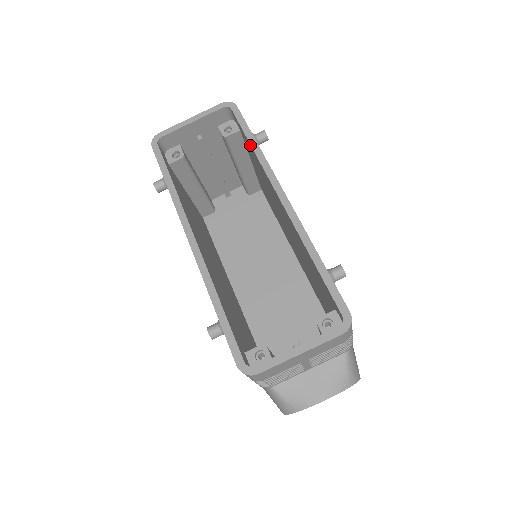
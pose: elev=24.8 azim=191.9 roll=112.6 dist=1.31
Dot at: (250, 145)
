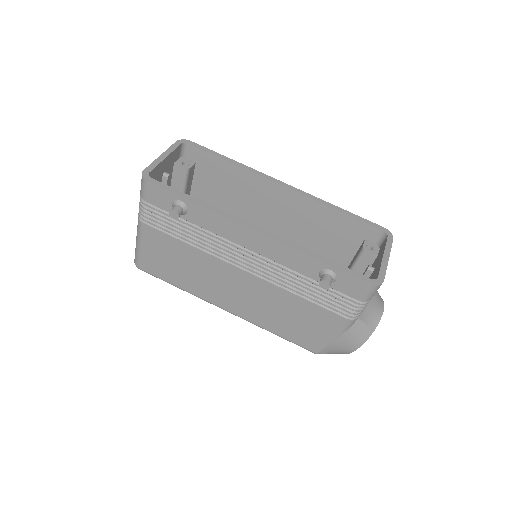
Dot at: (228, 163)
